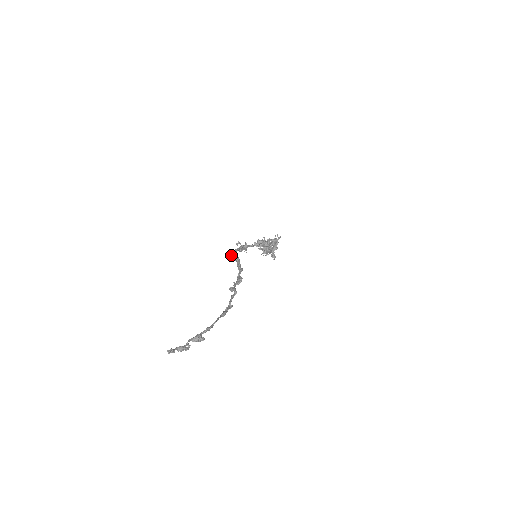
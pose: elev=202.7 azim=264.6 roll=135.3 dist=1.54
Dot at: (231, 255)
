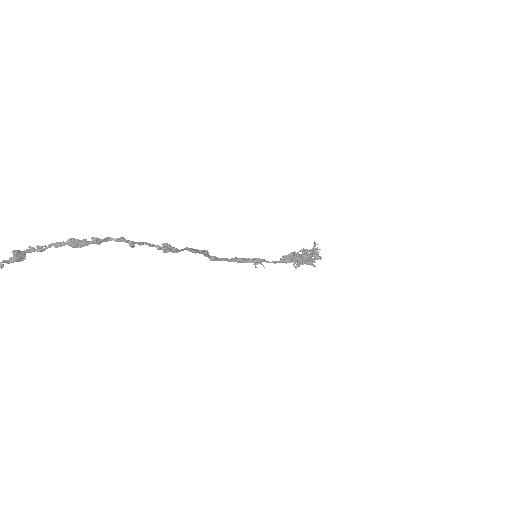
Dot at: occluded
